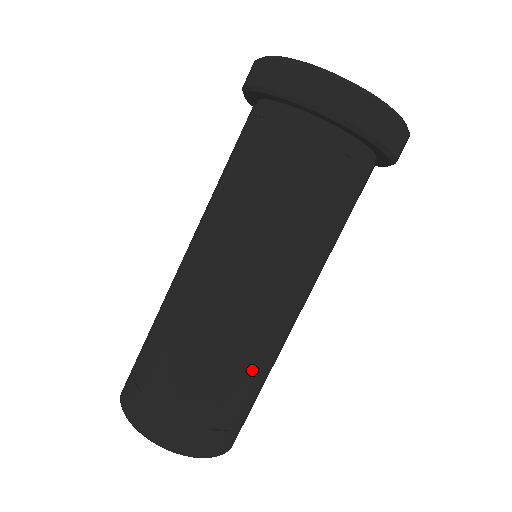
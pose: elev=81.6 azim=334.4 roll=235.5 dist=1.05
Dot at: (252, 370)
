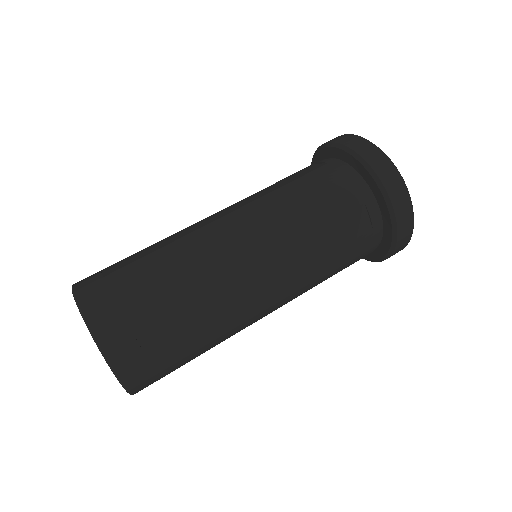
Dot at: (204, 315)
